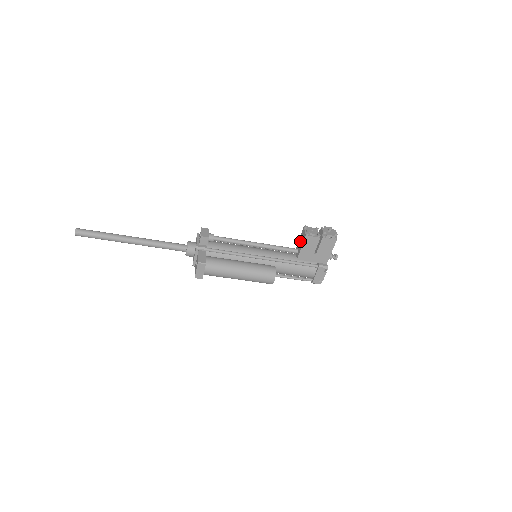
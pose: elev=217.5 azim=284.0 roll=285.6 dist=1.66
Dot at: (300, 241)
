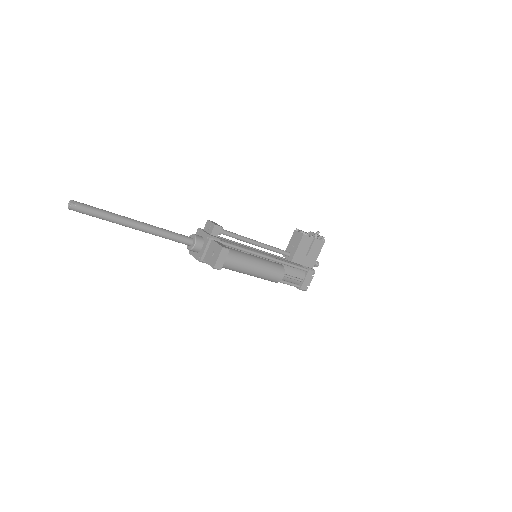
Dot at: (292, 243)
